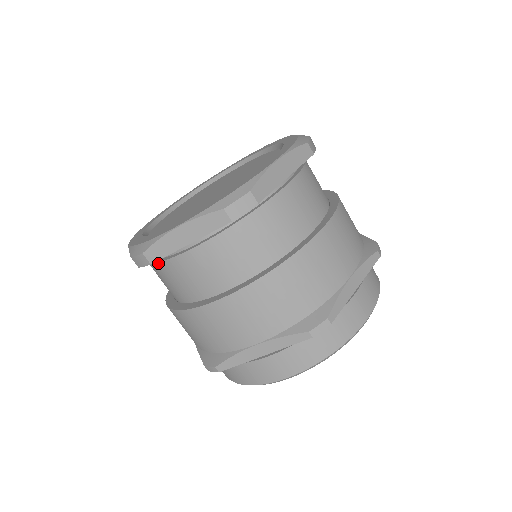
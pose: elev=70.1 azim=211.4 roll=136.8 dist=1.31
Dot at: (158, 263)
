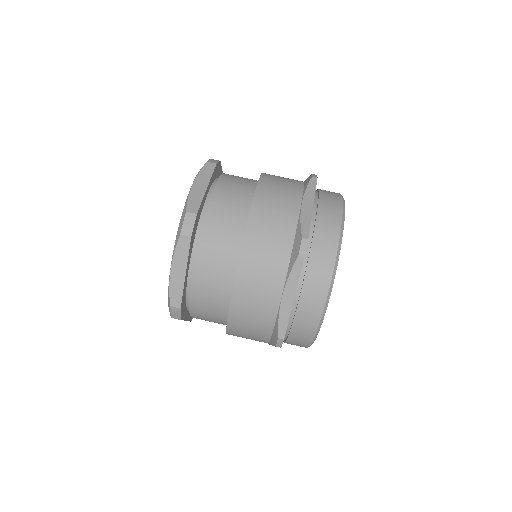
Dot at: (201, 233)
